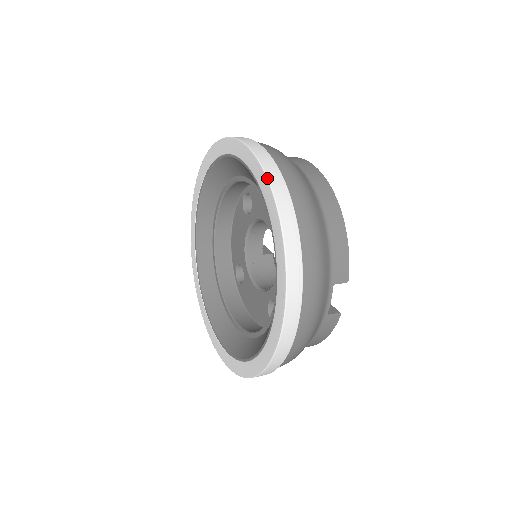
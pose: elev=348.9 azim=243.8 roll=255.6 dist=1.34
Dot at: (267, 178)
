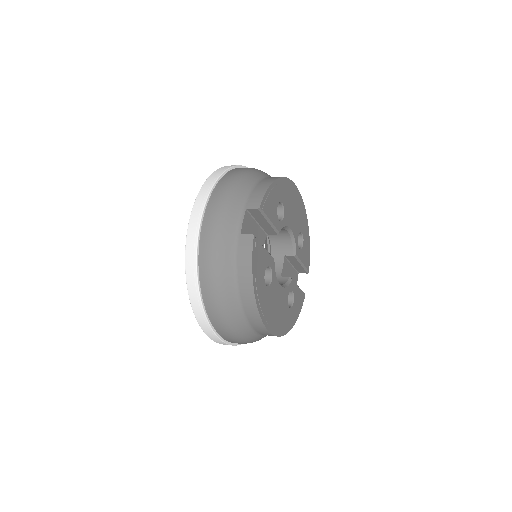
Dot at: occluded
